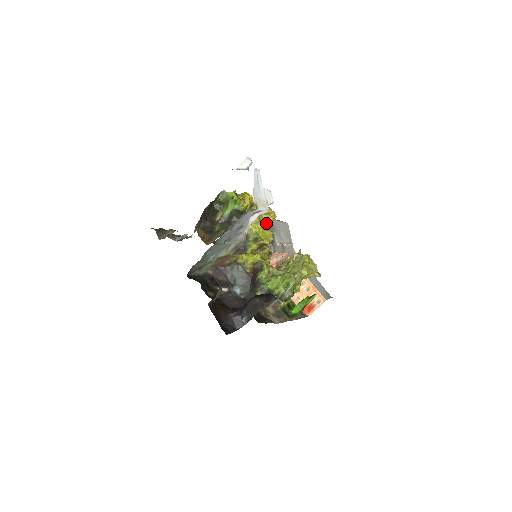
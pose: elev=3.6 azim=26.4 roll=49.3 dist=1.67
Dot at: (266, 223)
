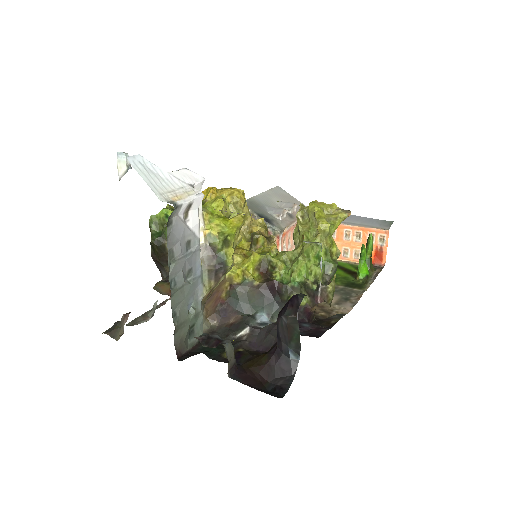
Dot at: (227, 210)
